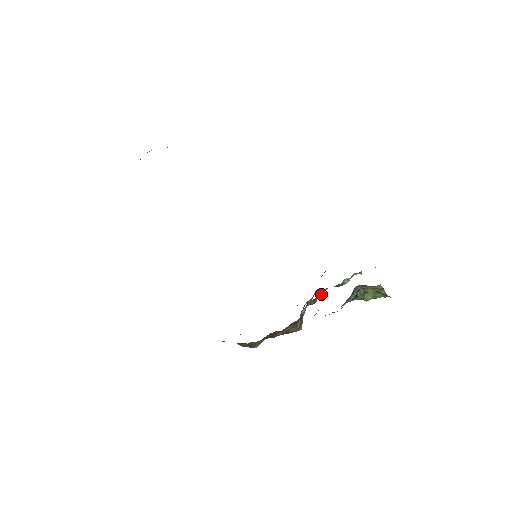
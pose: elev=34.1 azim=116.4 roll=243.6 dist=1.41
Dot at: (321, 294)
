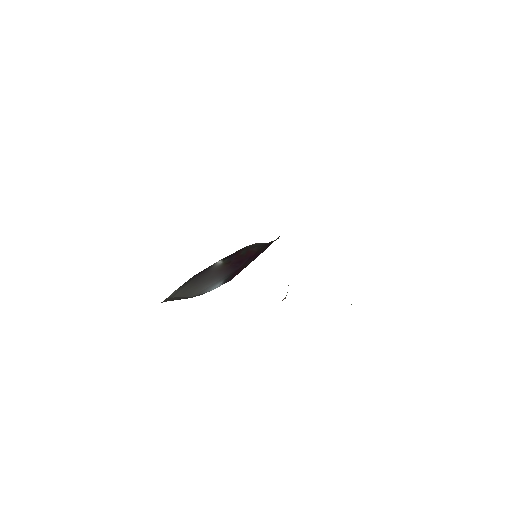
Dot at: occluded
